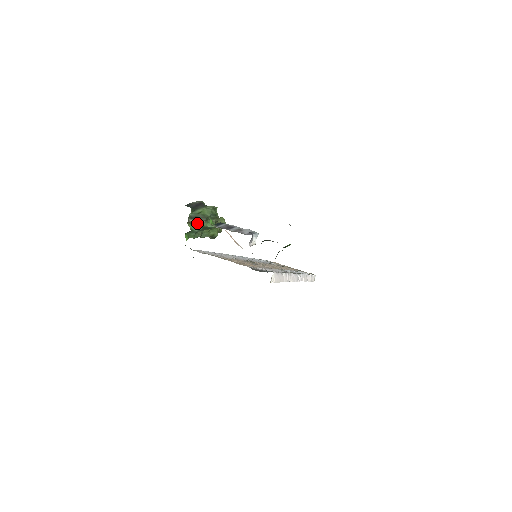
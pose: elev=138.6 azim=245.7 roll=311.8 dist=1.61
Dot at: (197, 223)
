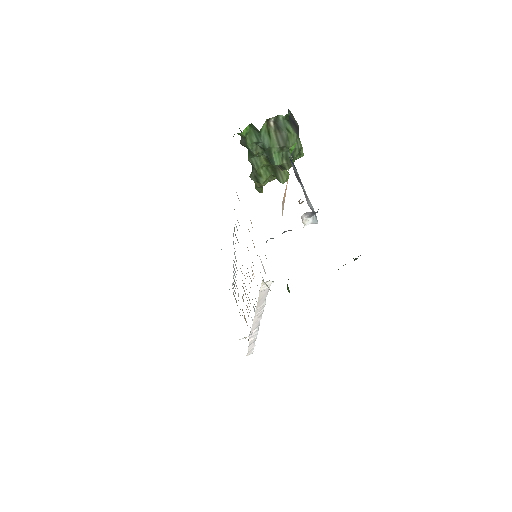
Dot at: (271, 136)
